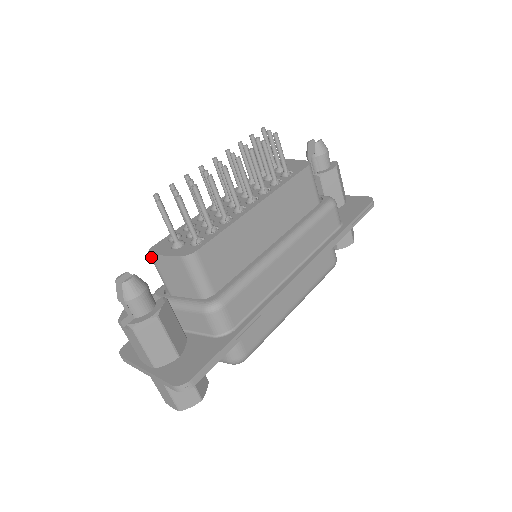
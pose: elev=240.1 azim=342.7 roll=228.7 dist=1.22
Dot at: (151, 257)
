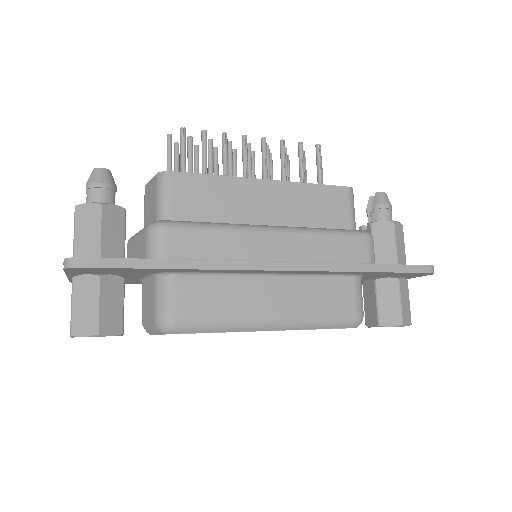
Dot at: occluded
